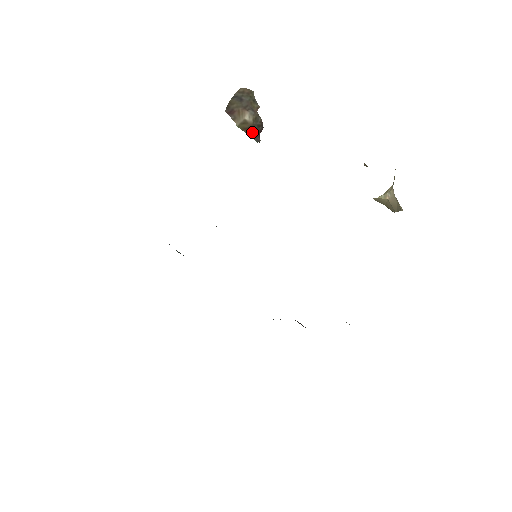
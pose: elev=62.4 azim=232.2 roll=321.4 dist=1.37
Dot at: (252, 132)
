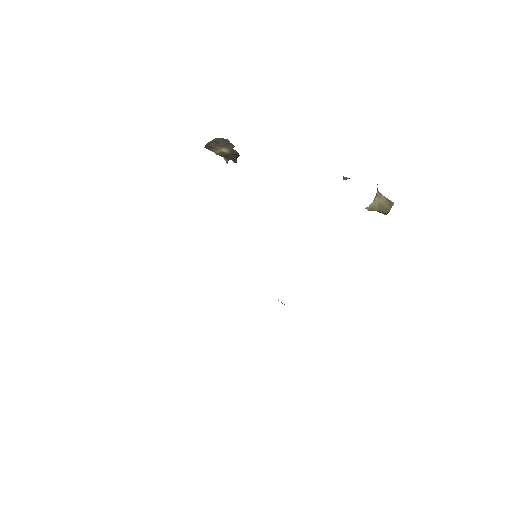
Dot at: (229, 157)
